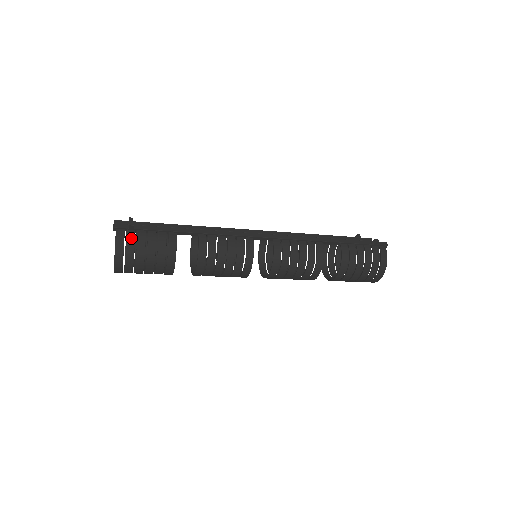
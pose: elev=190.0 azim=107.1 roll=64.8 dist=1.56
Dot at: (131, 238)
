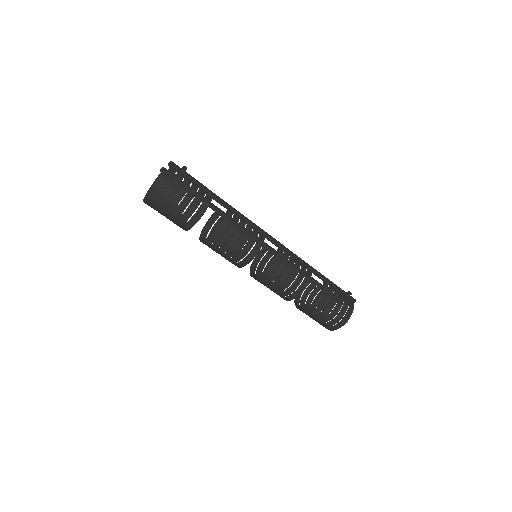
Dot at: (180, 177)
